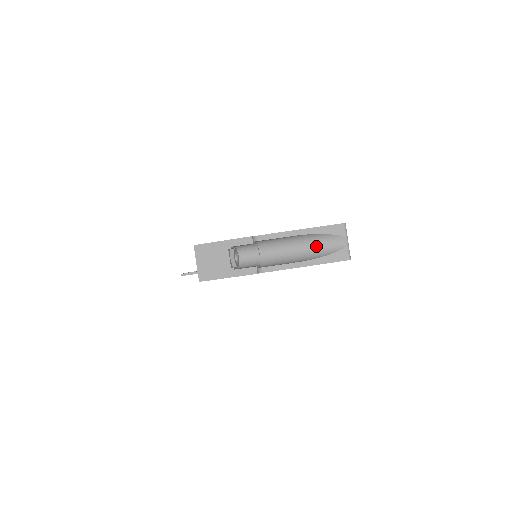
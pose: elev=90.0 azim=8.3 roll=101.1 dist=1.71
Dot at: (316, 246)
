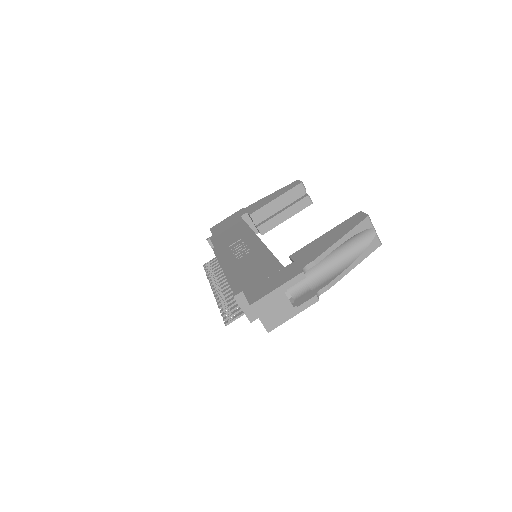
Dot at: (350, 246)
